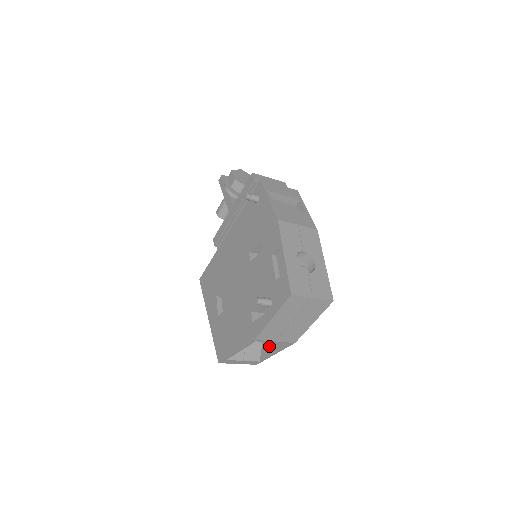
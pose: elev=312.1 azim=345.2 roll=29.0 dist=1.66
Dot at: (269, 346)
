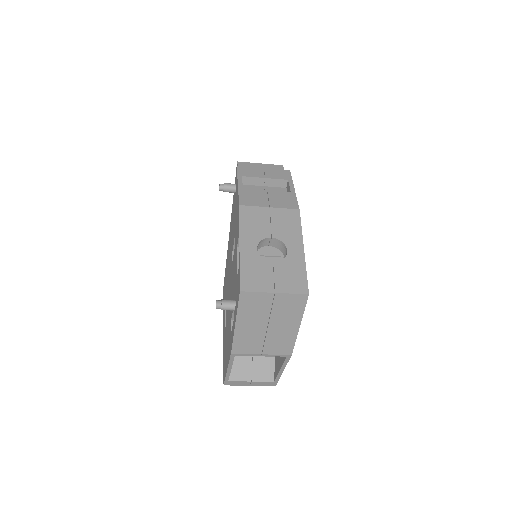
Dot at: (277, 362)
